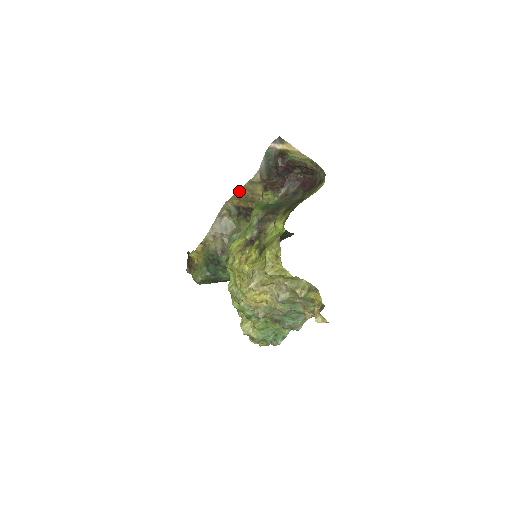
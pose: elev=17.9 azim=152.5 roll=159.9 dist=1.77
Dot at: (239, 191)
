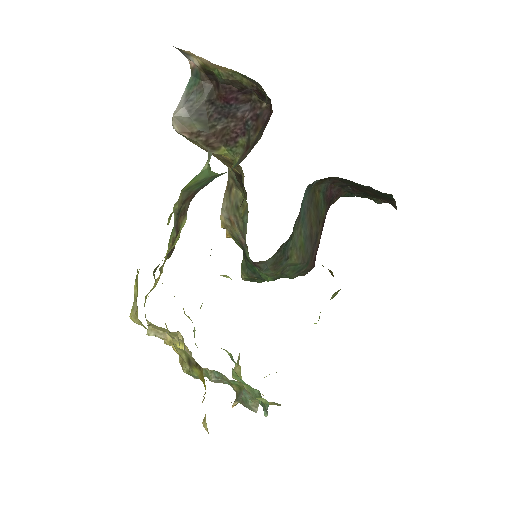
Dot at: occluded
